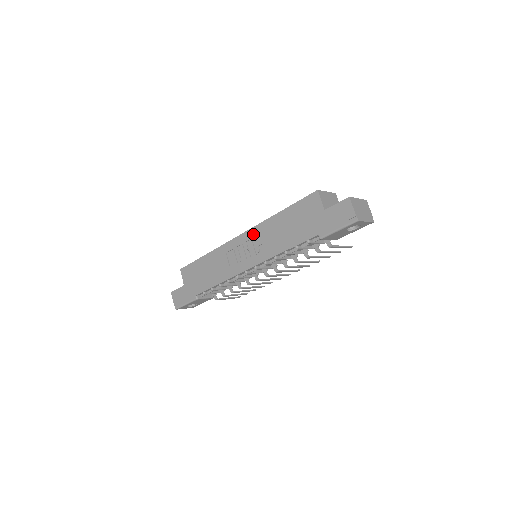
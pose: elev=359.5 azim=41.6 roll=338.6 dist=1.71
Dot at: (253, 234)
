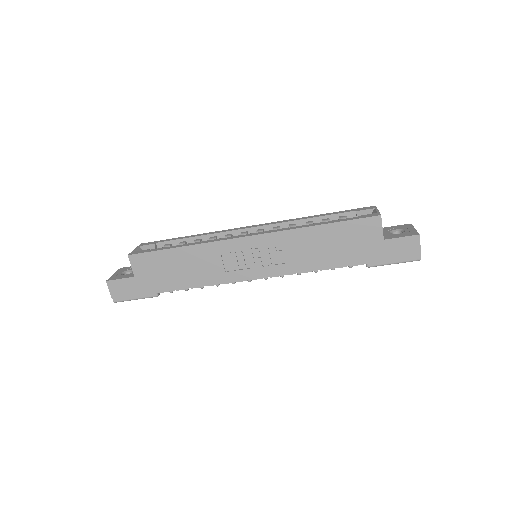
Dot at: (272, 240)
